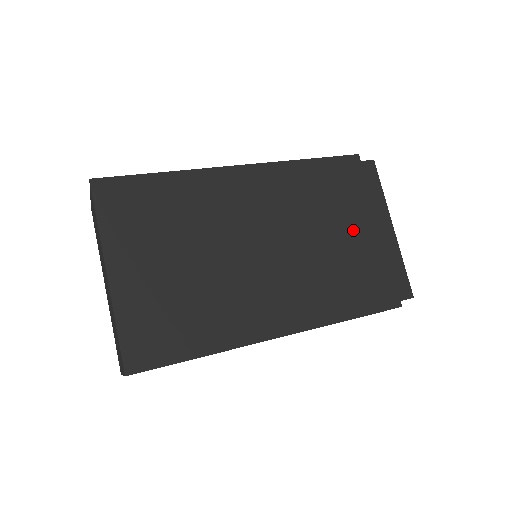
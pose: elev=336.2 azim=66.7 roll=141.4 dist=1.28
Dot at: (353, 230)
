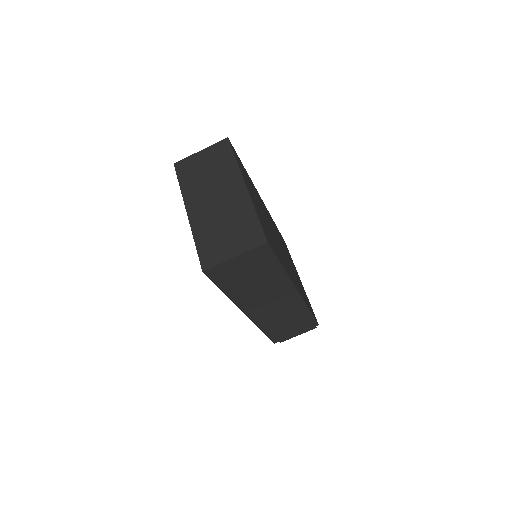
Dot at: occluded
